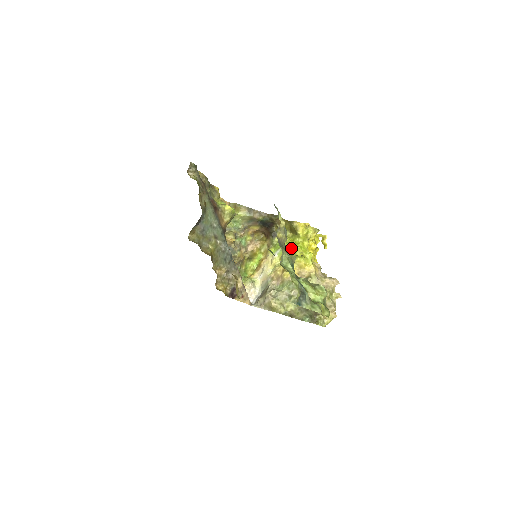
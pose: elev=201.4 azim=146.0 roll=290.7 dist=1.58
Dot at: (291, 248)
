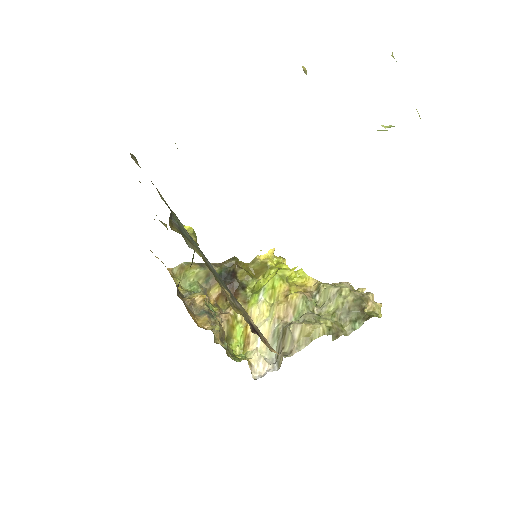
Dot at: (275, 274)
